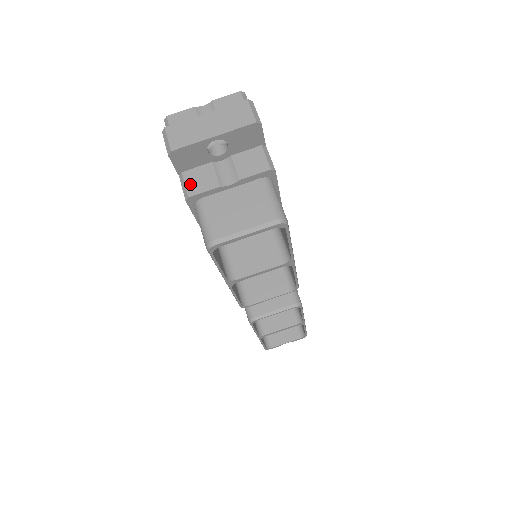
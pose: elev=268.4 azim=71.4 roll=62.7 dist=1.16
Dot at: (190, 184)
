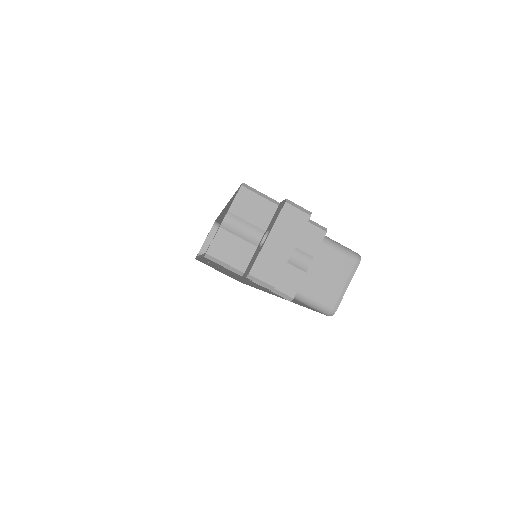
Dot at: (284, 289)
